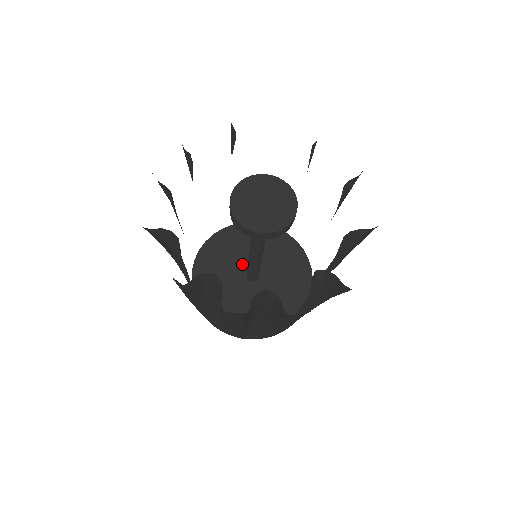
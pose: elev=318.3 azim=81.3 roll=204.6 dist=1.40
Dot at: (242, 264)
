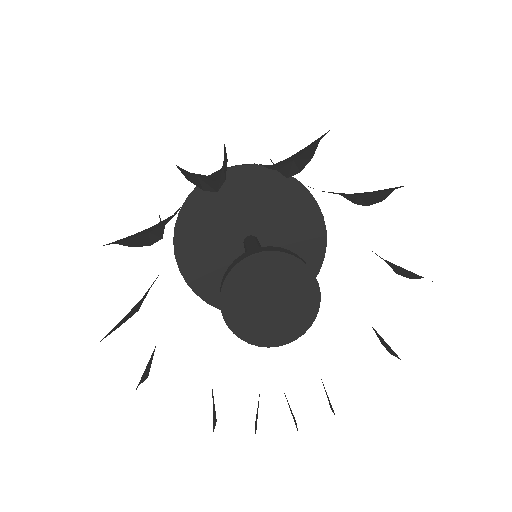
Dot at: (231, 238)
